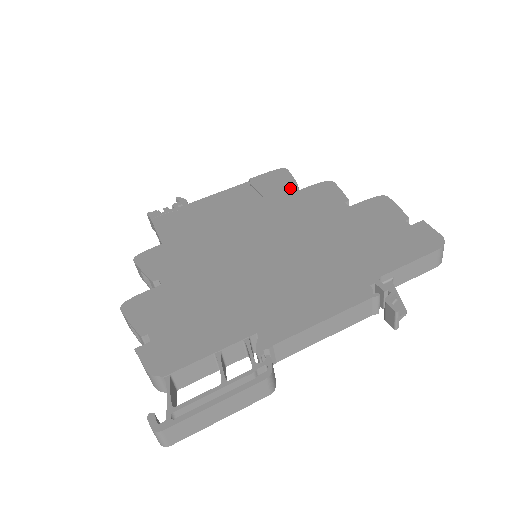
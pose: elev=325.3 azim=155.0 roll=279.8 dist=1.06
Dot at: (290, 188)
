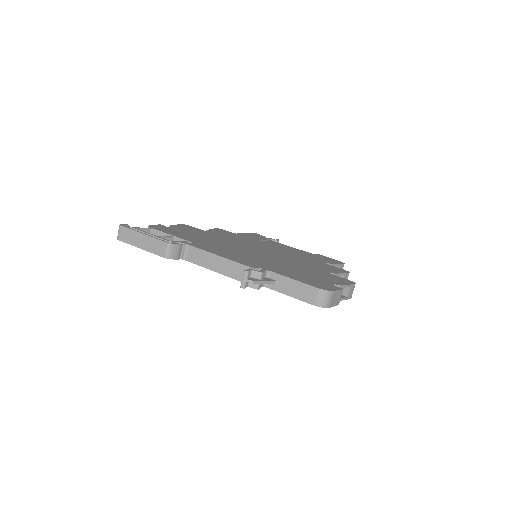
Dot at: (325, 262)
